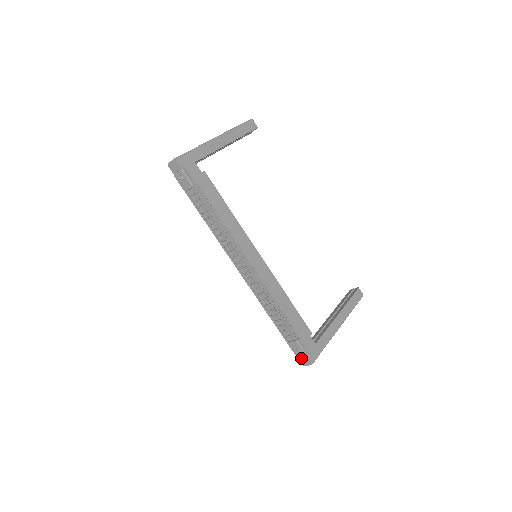
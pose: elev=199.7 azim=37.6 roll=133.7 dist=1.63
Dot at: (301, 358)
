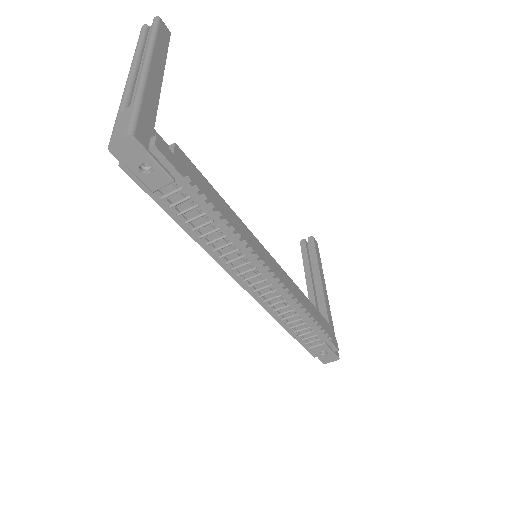
Dot at: (324, 358)
